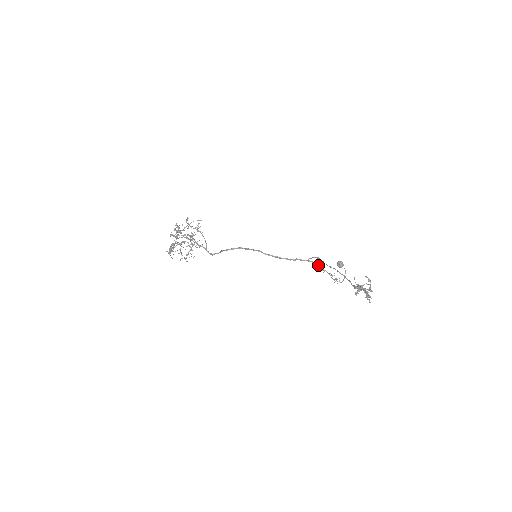
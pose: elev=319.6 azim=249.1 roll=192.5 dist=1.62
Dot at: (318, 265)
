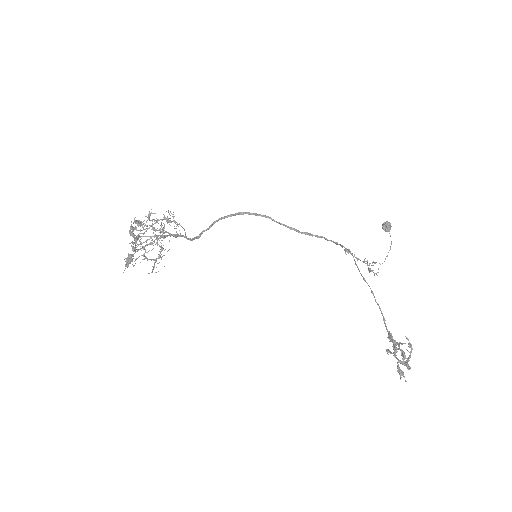
Dot at: (349, 252)
